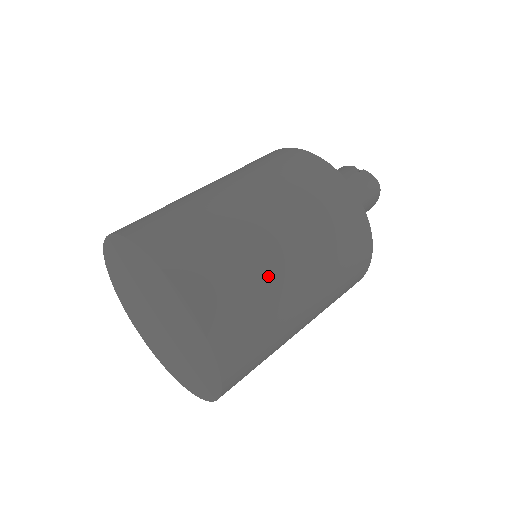
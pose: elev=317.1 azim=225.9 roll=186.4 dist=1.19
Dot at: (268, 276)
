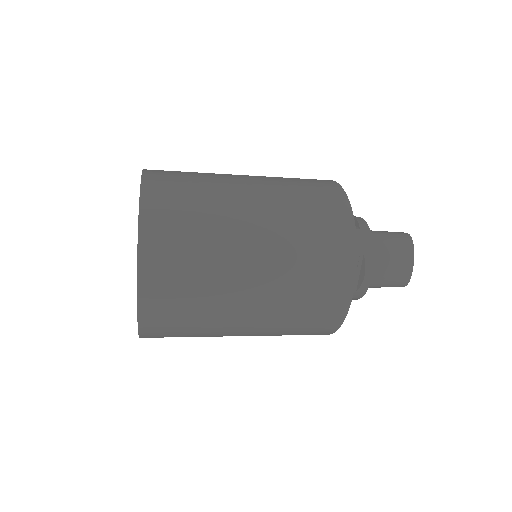
Dot at: (216, 181)
